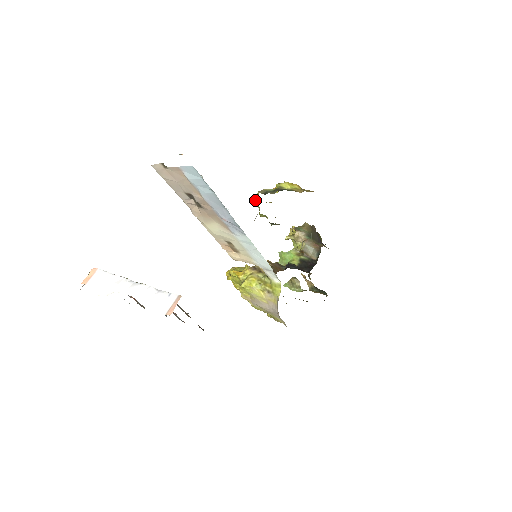
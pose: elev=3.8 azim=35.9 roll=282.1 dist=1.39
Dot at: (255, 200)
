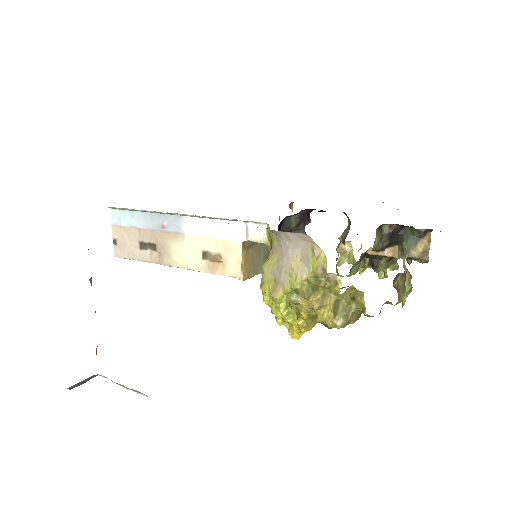
Dot at: occluded
